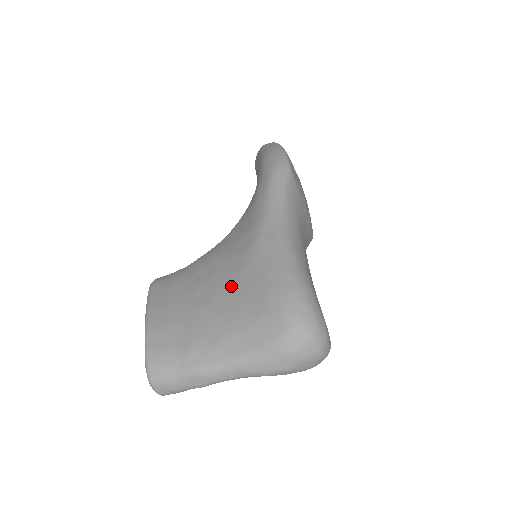
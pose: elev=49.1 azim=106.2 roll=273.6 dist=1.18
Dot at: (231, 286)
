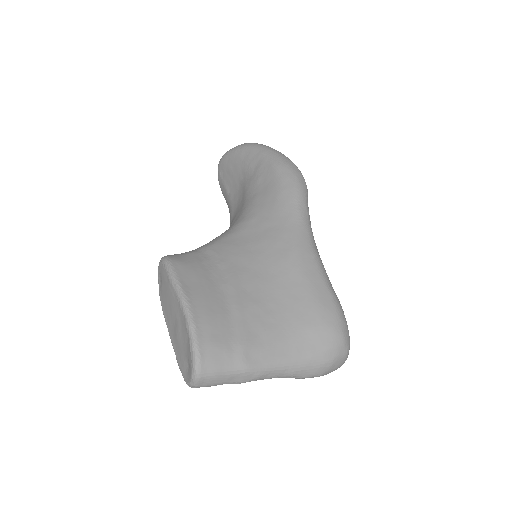
Dot at: (274, 290)
